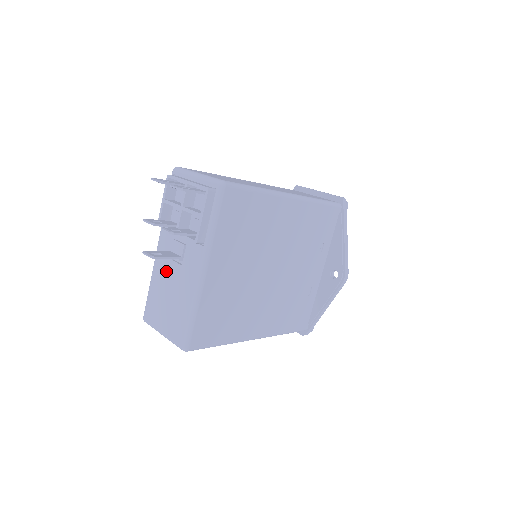
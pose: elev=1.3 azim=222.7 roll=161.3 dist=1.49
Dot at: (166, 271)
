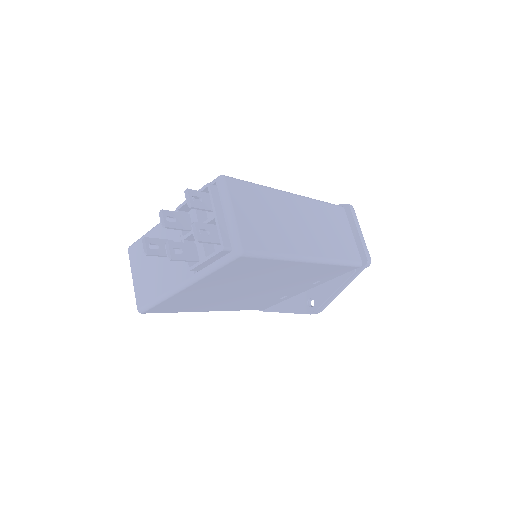
Dot at: occluded
